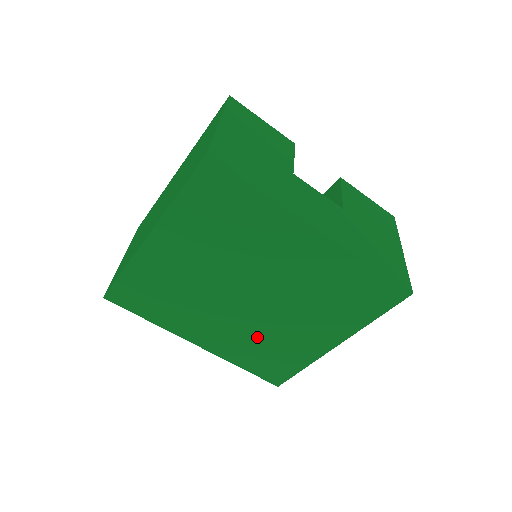
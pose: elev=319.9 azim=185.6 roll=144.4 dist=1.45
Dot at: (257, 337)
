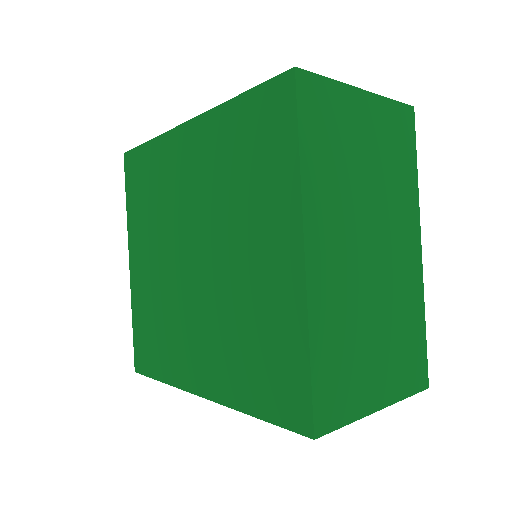
Dot at: (231, 325)
